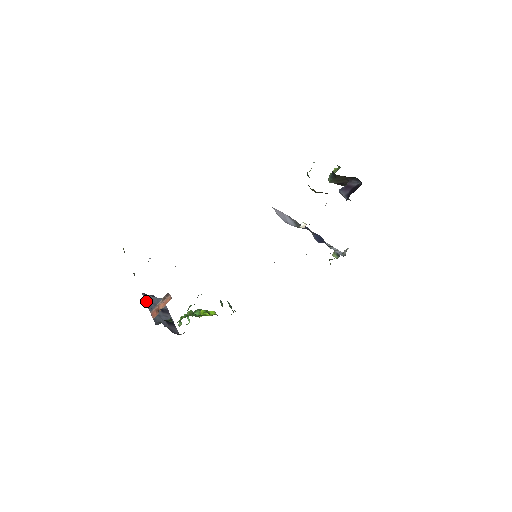
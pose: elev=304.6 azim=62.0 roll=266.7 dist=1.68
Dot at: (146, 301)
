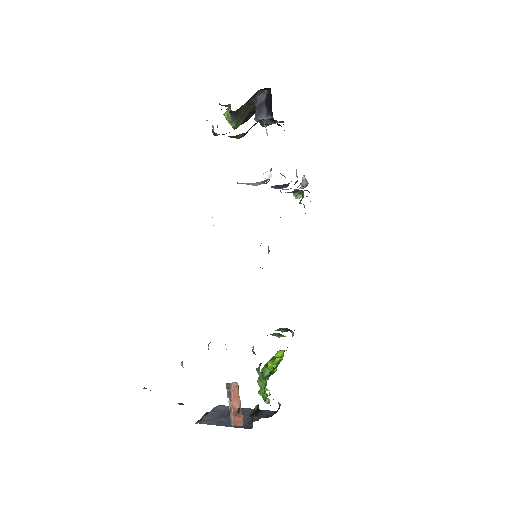
Dot at: (210, 424)
